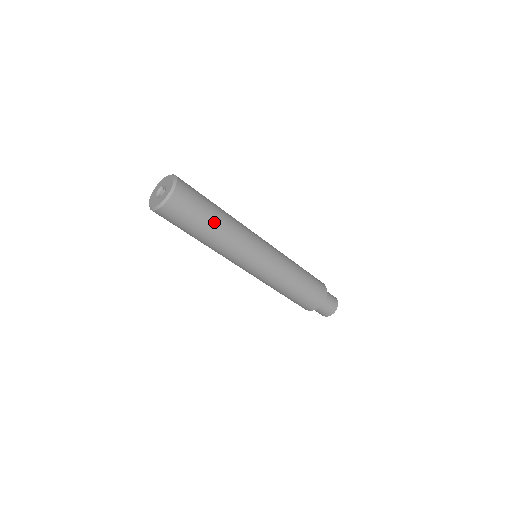
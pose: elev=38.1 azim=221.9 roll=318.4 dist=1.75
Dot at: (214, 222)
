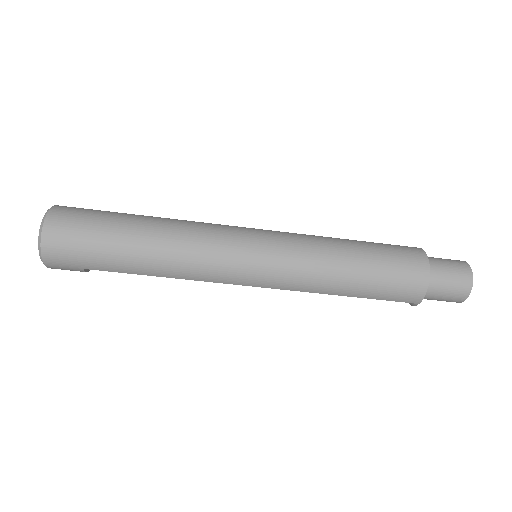
Dot at: (139, 217)
